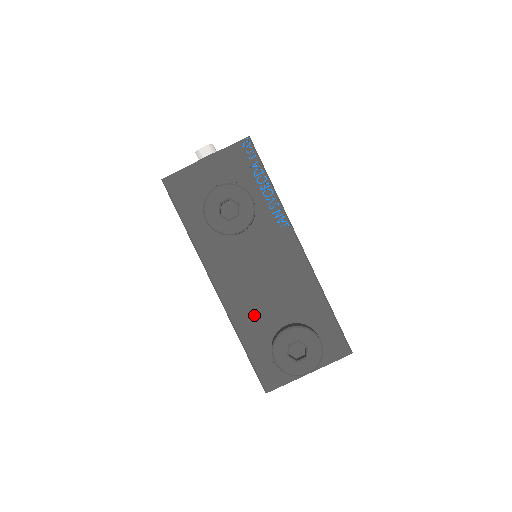
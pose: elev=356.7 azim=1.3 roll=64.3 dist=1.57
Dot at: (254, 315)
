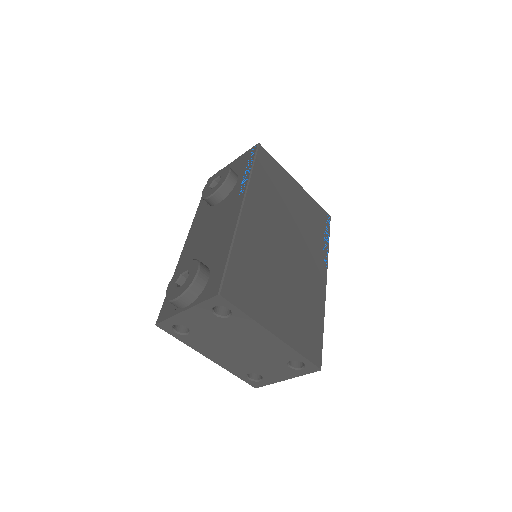
Dot at: (189, 260)
